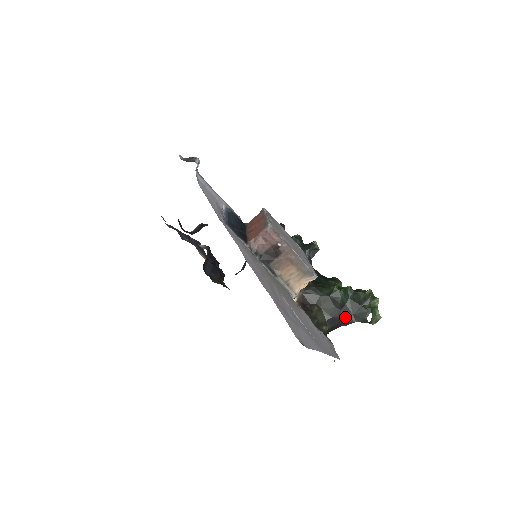
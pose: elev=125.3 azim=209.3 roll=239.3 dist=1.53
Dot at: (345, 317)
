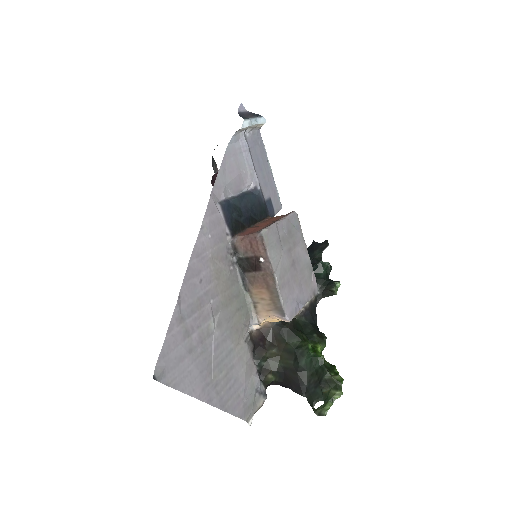
Dot at: (297, 383)
